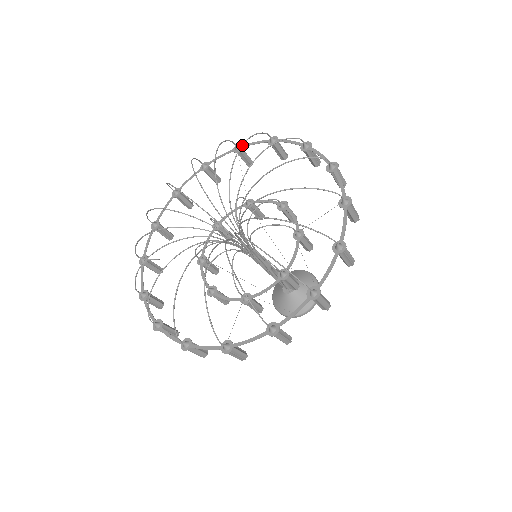
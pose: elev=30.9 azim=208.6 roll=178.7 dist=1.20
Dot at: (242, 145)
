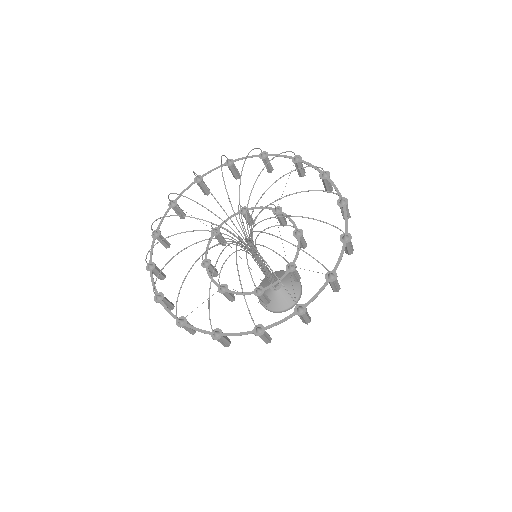
Dot at: (197, 176)
